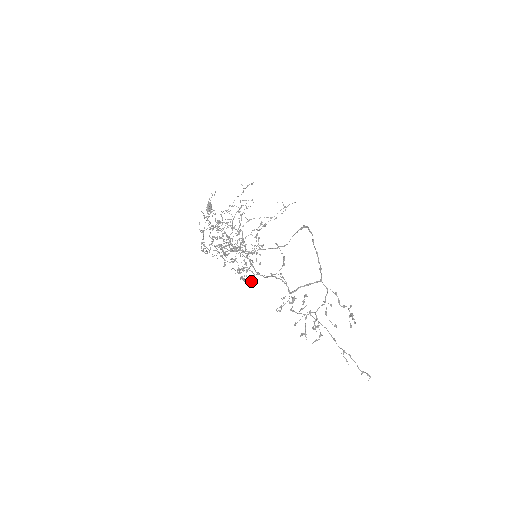
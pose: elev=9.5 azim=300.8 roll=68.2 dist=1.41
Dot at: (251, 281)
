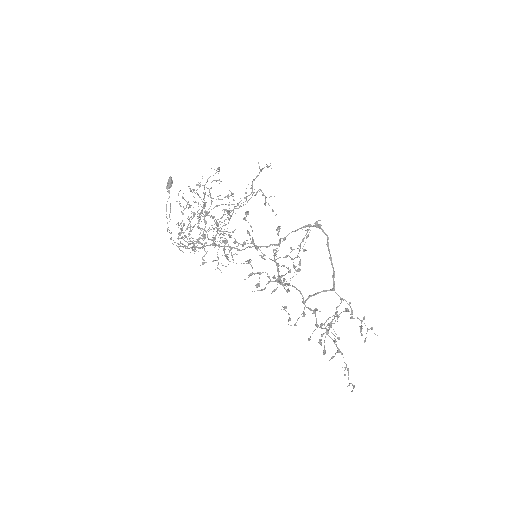
Dot at: (264, 289)
